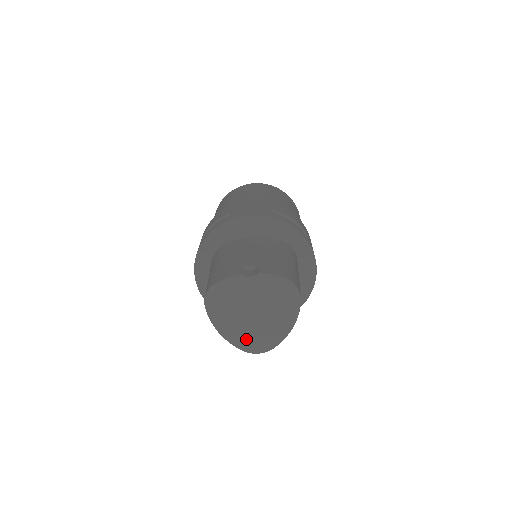
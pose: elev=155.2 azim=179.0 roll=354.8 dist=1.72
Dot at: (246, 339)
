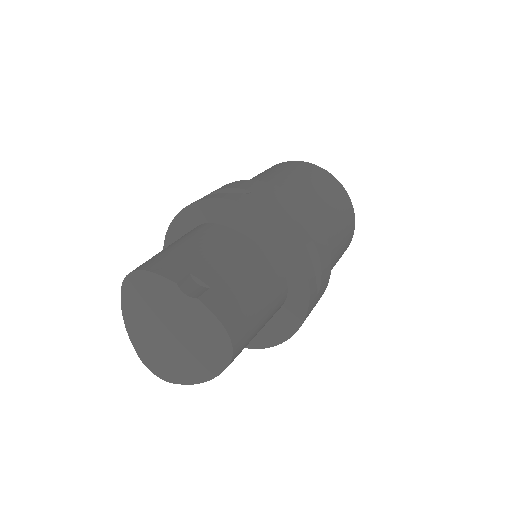
Dot at: (149, 351)
